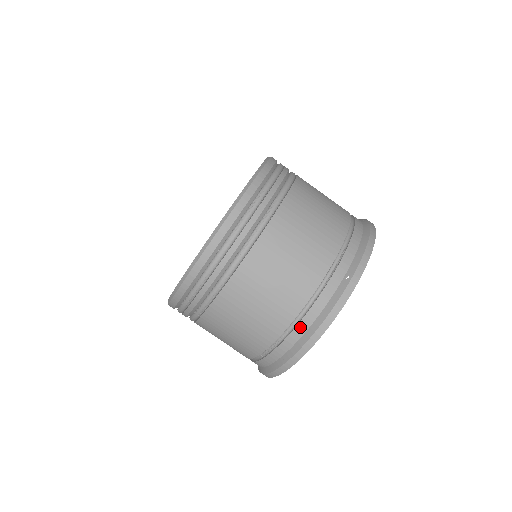
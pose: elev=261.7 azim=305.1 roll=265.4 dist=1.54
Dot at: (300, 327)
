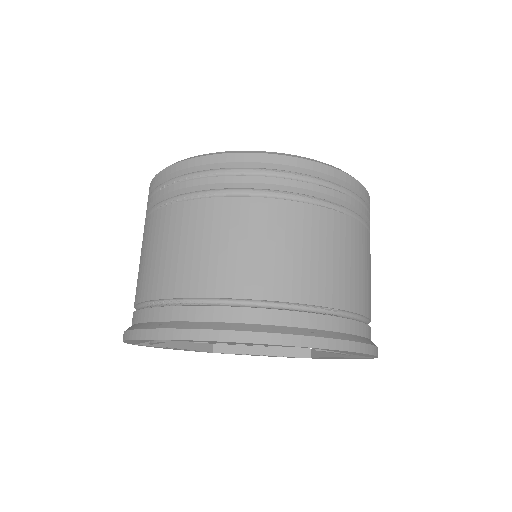
Dot at: (215, 311)
